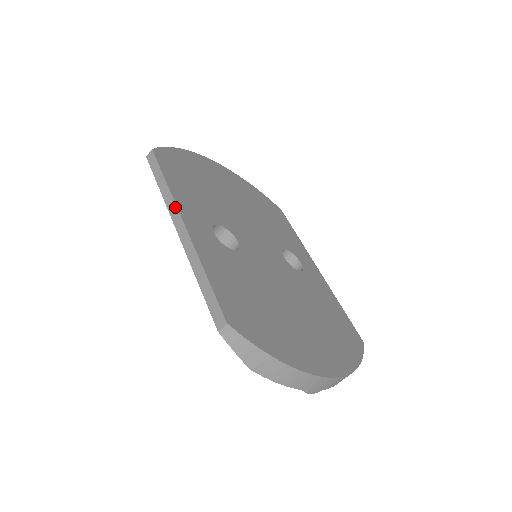
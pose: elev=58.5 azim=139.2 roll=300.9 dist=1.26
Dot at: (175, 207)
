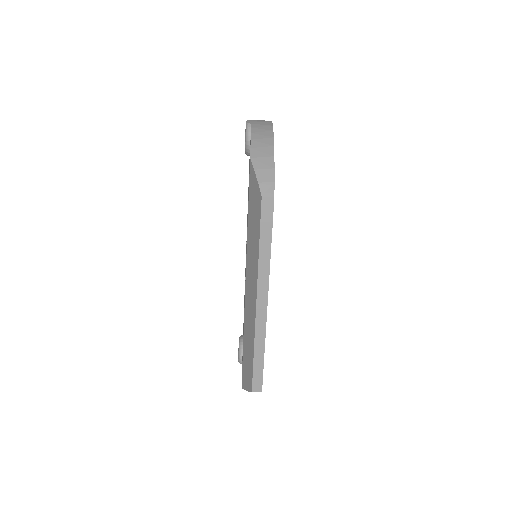
Dot at: (267, 285)
